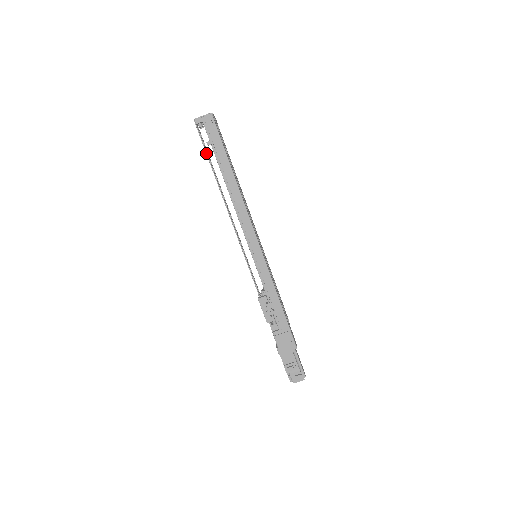
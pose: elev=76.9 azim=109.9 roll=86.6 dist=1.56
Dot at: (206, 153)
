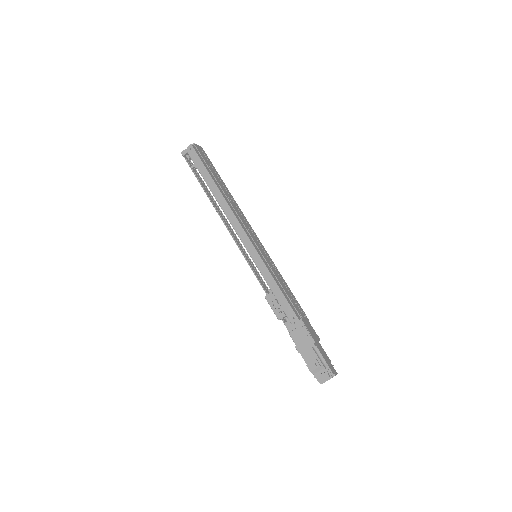
Dot at: (196, 177)
